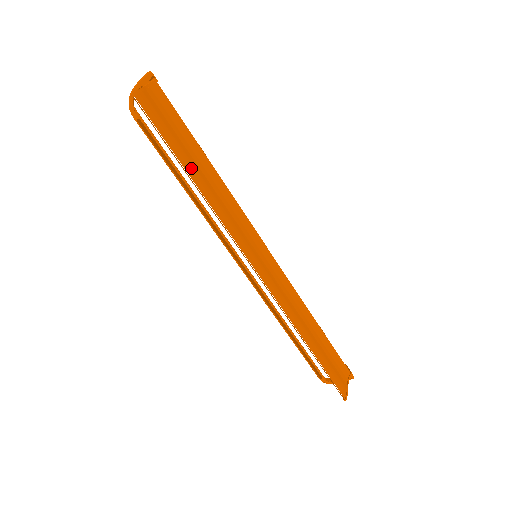
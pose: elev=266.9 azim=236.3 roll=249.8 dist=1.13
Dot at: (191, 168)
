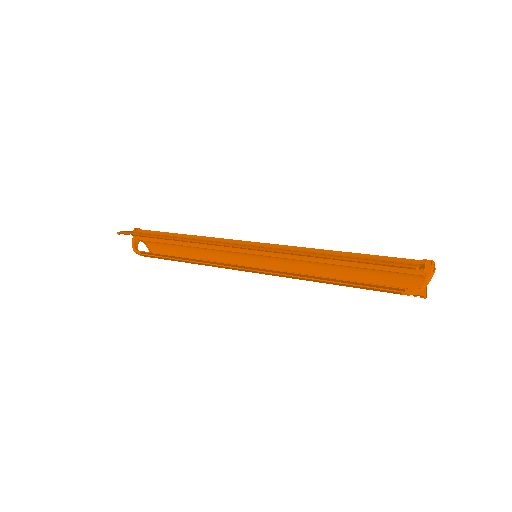
Dot at: (165, 237)
